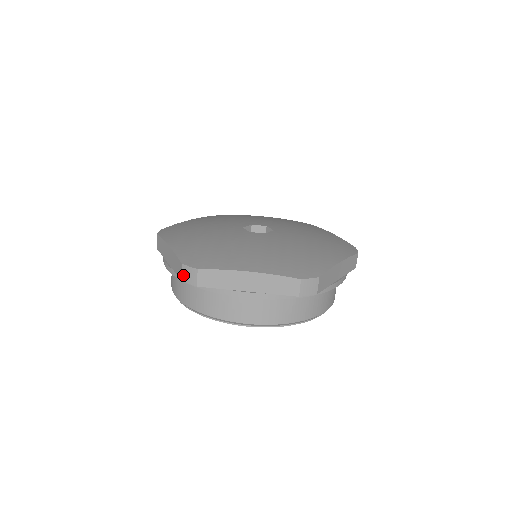
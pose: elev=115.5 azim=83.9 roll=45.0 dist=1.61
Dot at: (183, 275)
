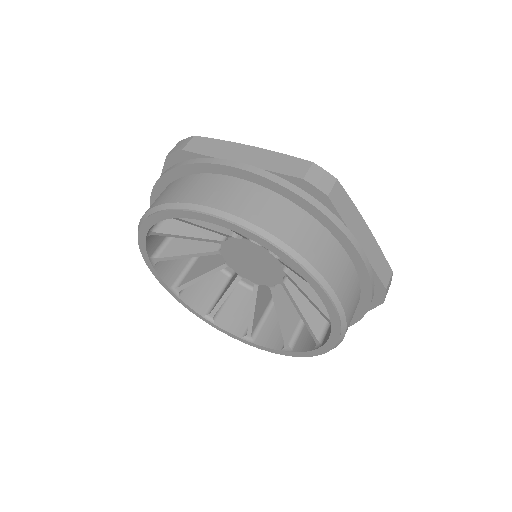
Dot at: (173, 149)
